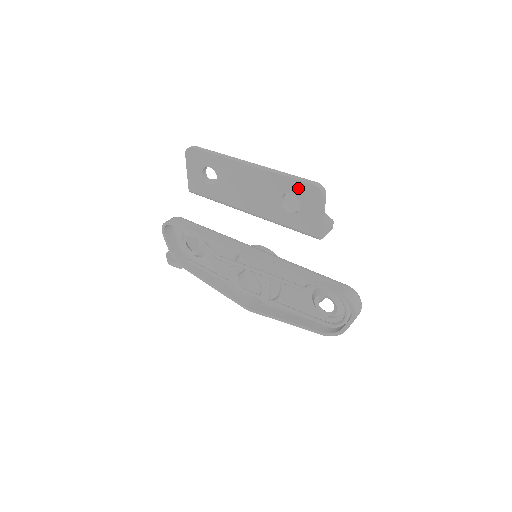
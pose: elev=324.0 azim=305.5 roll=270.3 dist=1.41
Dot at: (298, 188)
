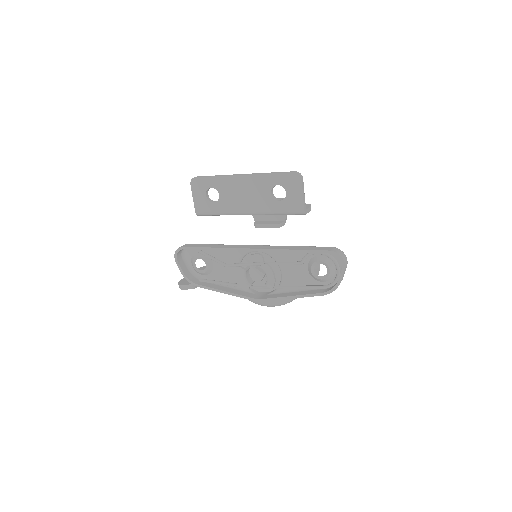
Dot at: (282, 179)
